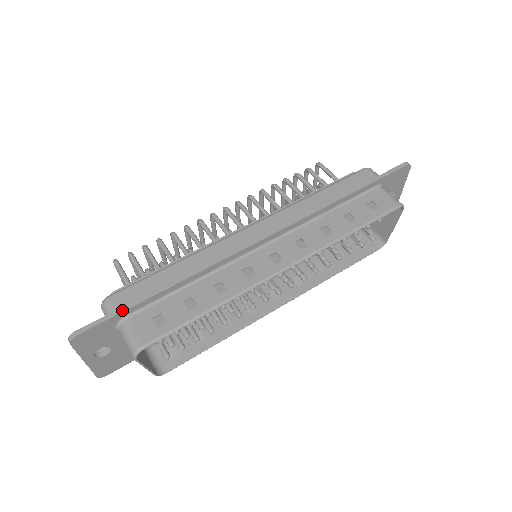
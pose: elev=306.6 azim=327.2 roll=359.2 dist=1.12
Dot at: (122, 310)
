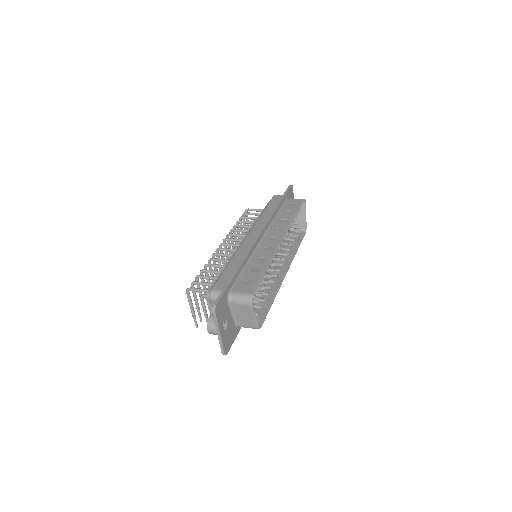
Dot at: (227, 285)
